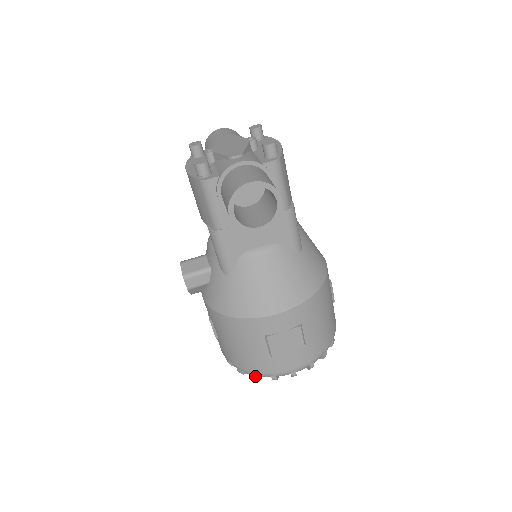
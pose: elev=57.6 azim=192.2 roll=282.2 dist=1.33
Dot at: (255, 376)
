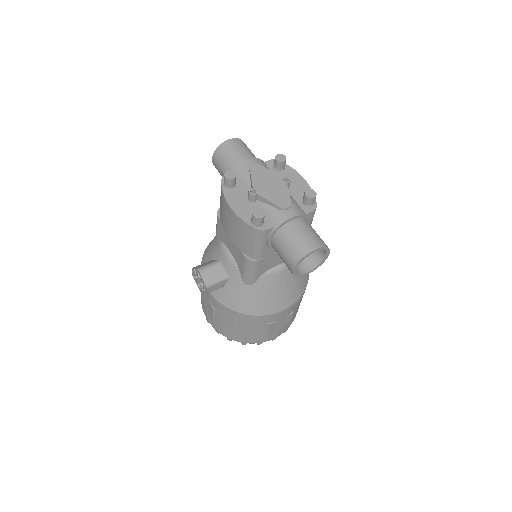
Dot at: (245, 344)
